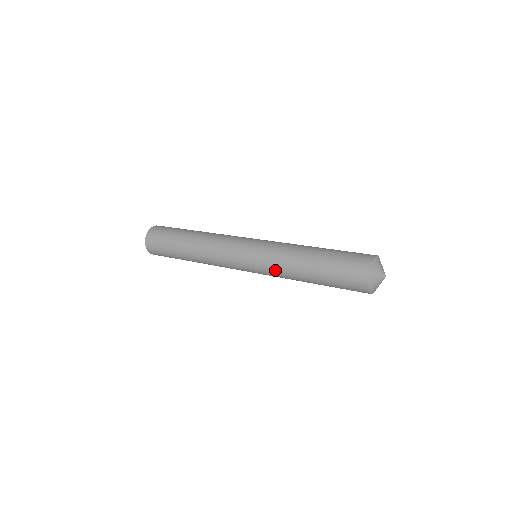
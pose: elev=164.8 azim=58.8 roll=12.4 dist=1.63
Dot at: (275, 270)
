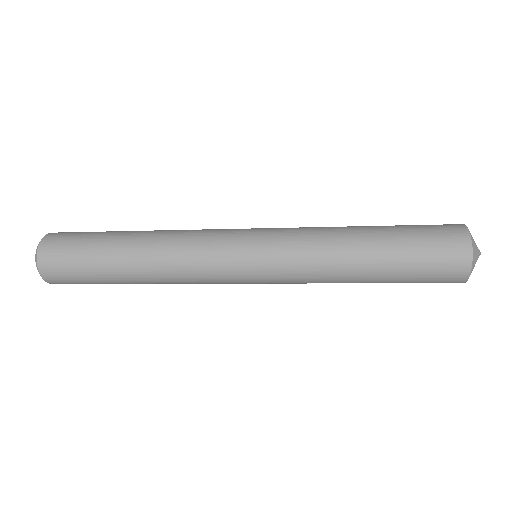
Dot at: (305, 250)
